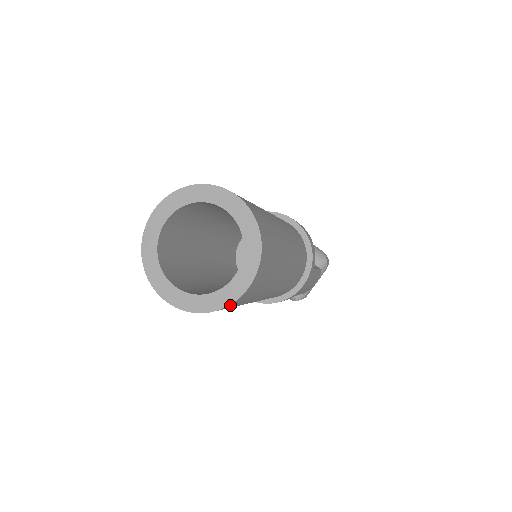
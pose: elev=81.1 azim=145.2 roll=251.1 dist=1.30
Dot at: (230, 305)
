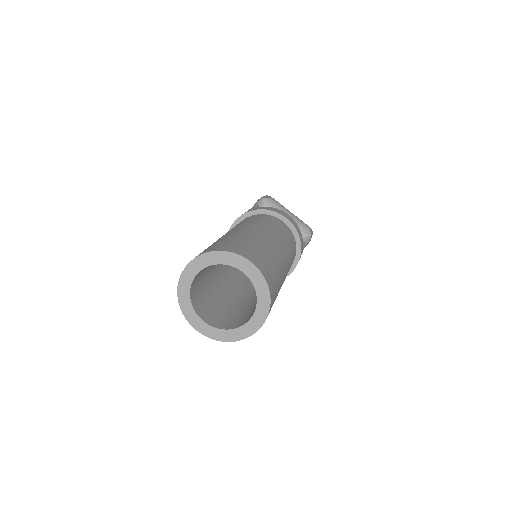
Dot at: (246, 336)
